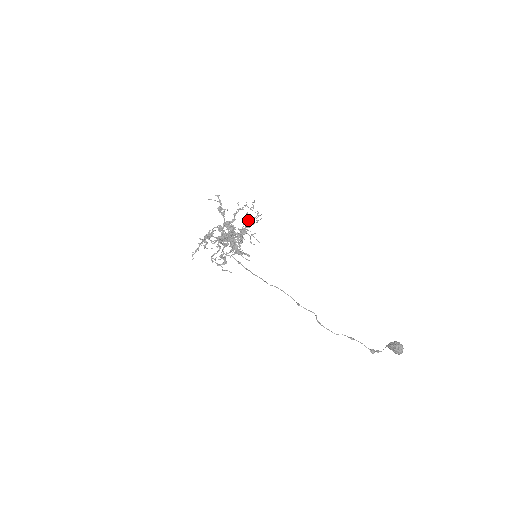
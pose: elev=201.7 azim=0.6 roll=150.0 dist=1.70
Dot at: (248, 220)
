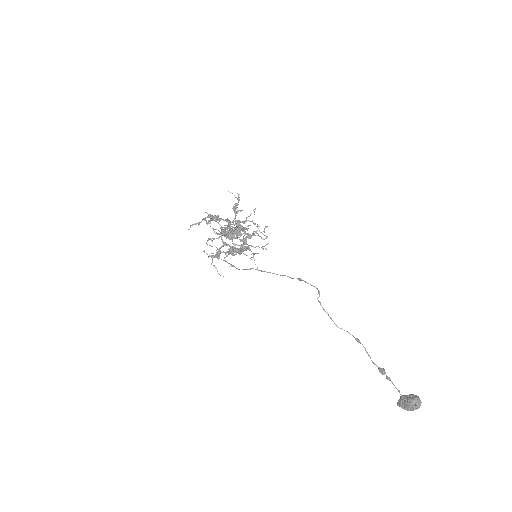
Dot at: (257, 233)
